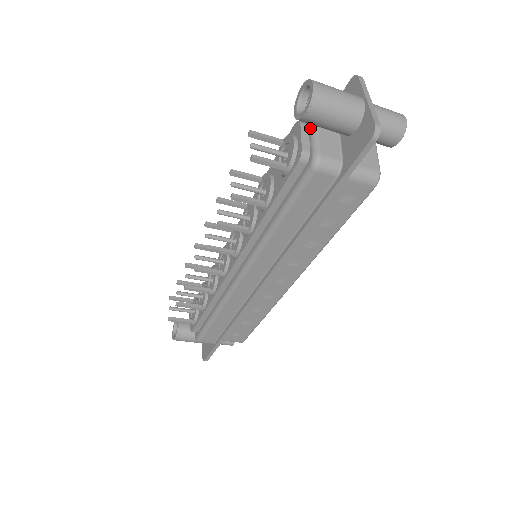
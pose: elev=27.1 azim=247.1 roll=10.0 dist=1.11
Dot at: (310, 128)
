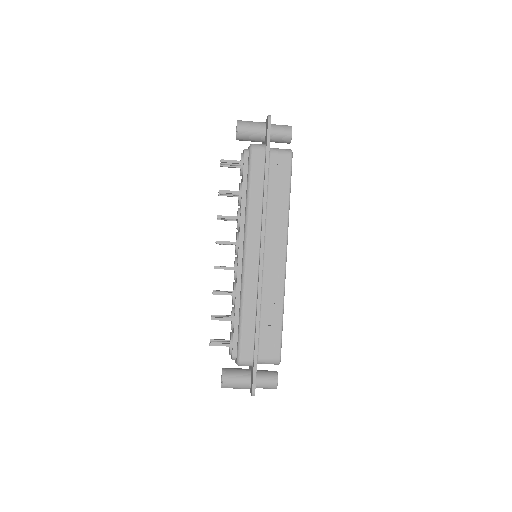
Dot at: occluded
